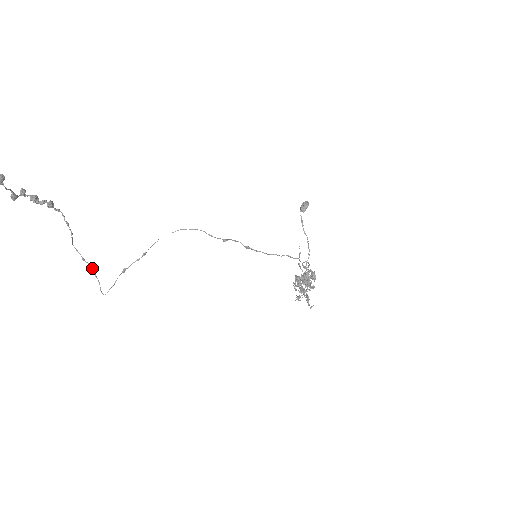
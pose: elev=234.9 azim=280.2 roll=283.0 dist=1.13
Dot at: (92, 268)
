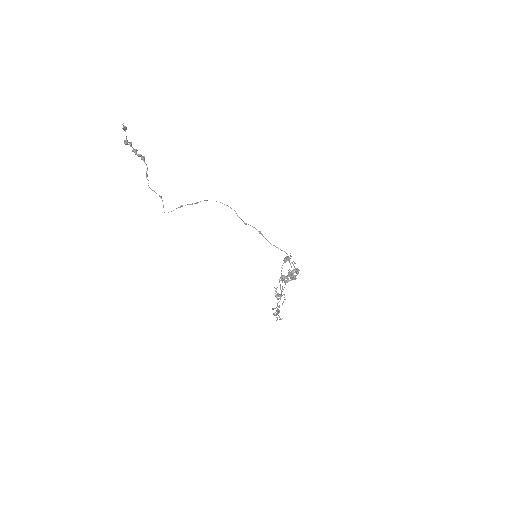
Dot at: (161, 197)
